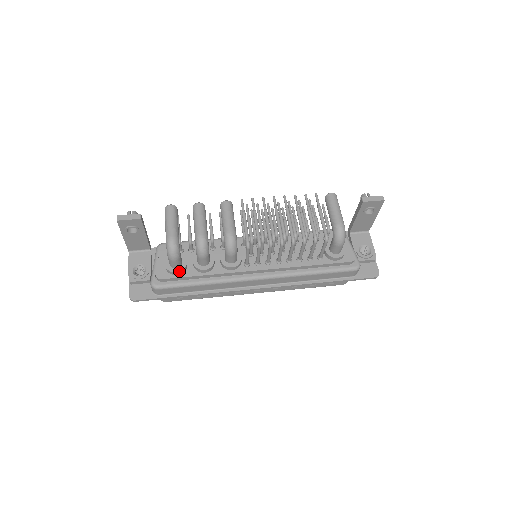
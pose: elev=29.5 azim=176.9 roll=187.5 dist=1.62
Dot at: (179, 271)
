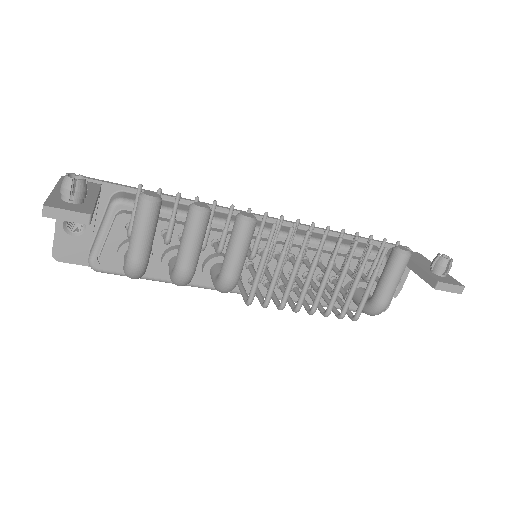
Dot at: occluded
